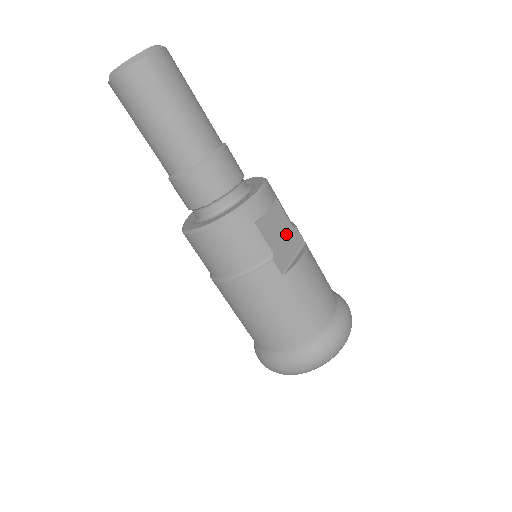
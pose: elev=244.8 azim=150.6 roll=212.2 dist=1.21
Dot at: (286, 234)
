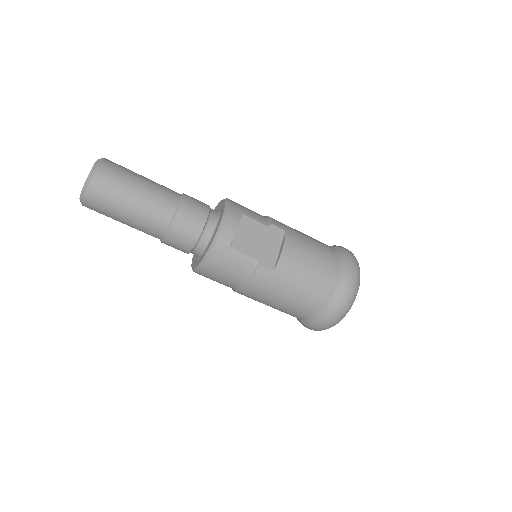
Dot at: (263, 236)
